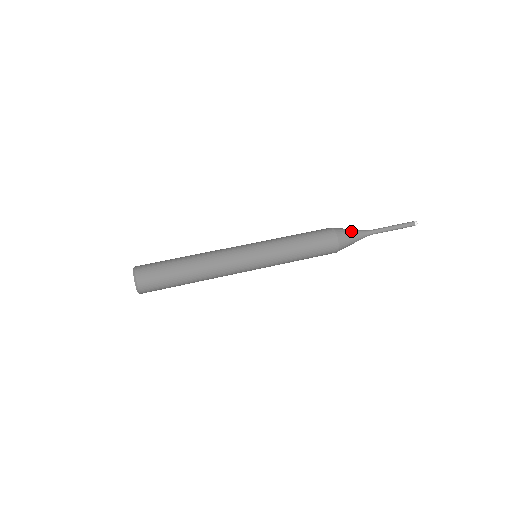
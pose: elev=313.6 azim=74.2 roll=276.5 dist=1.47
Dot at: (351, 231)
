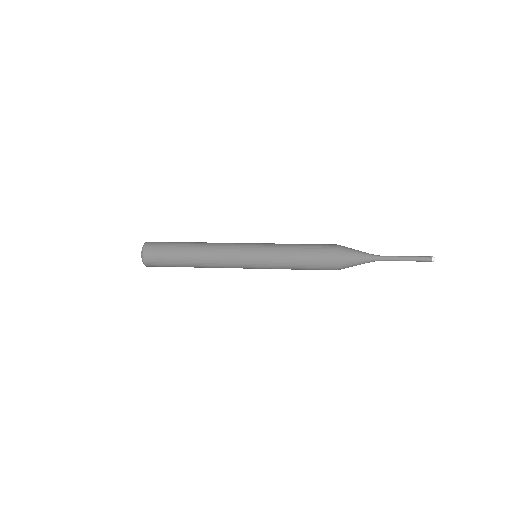
Dot at: (356, 251)
